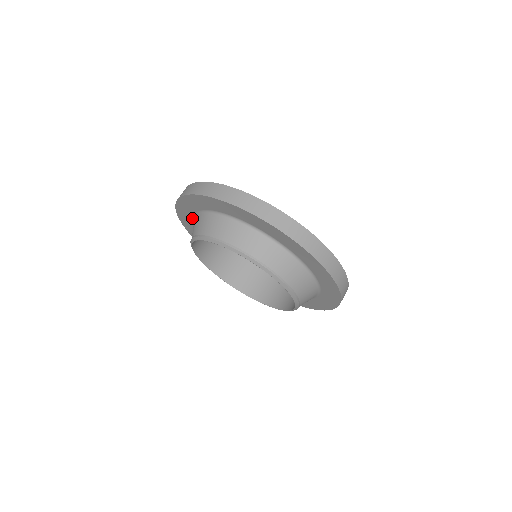
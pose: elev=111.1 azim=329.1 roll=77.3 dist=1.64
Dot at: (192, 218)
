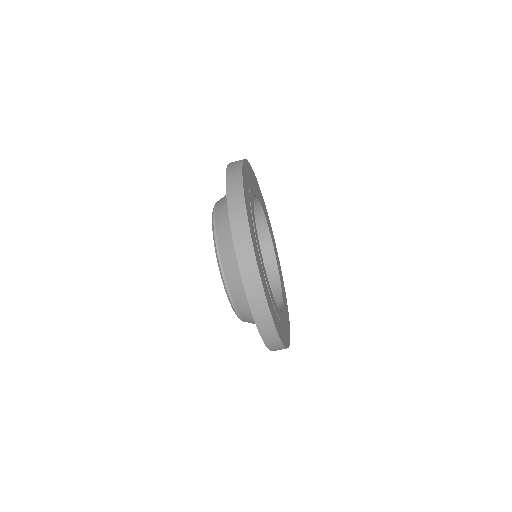
Dot at: occluded
